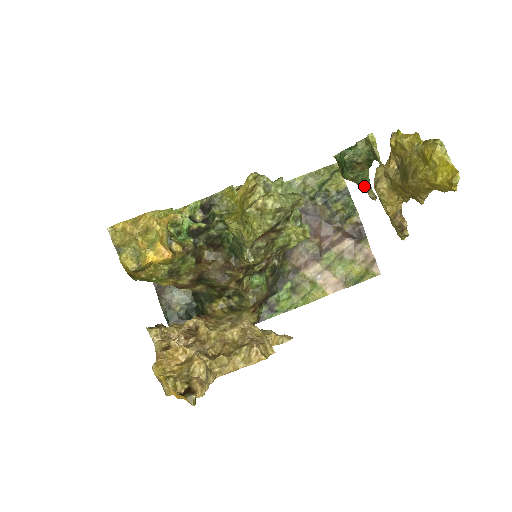
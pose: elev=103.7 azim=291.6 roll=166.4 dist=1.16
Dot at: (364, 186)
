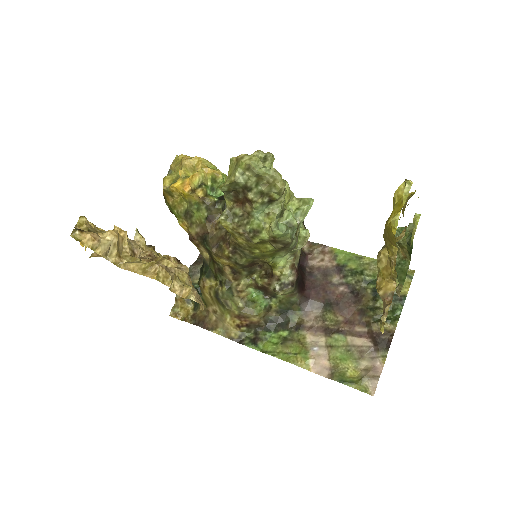
Dot at: (399, 277)
